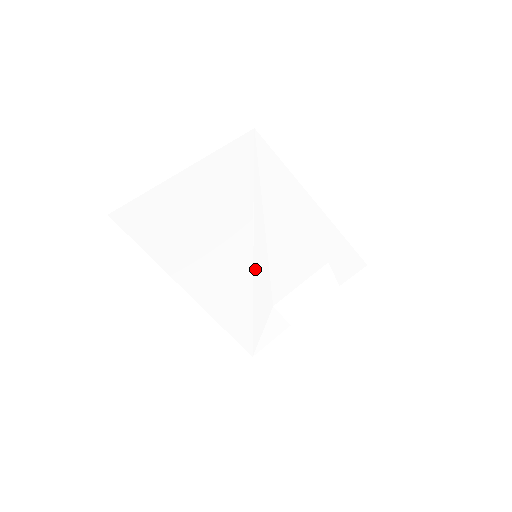
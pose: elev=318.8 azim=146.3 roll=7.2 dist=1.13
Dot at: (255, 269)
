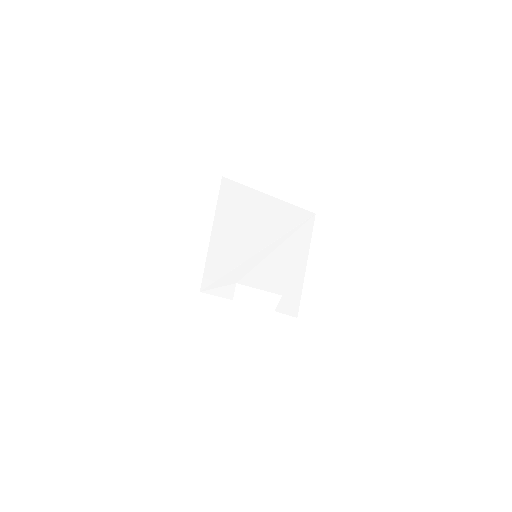
Dot at: (249, 260)
